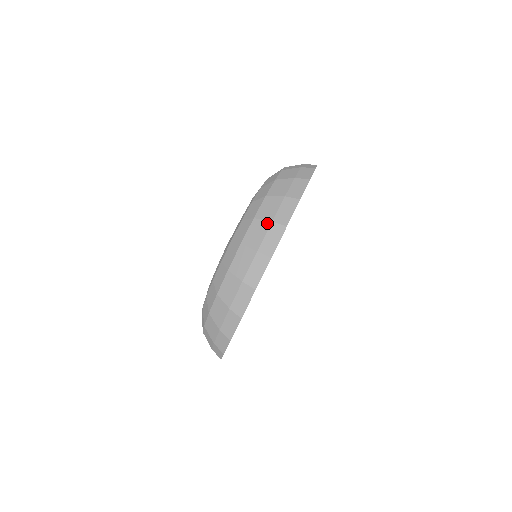
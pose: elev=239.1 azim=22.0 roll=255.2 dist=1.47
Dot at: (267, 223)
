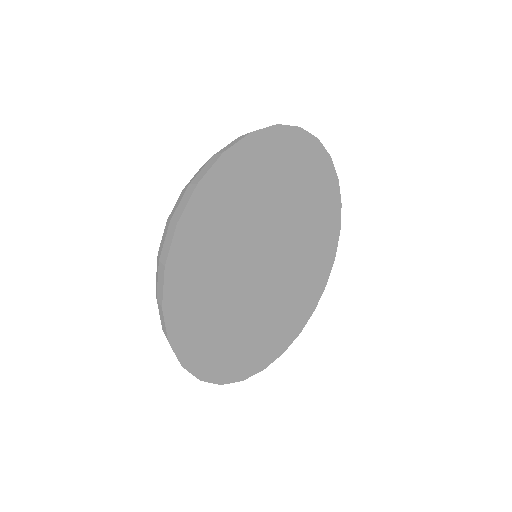
Dot at: occluded
